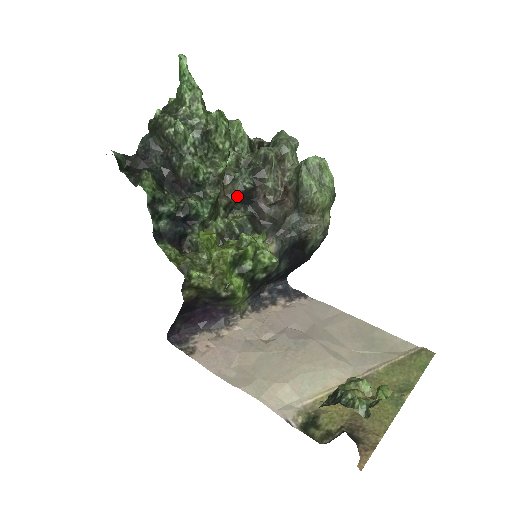
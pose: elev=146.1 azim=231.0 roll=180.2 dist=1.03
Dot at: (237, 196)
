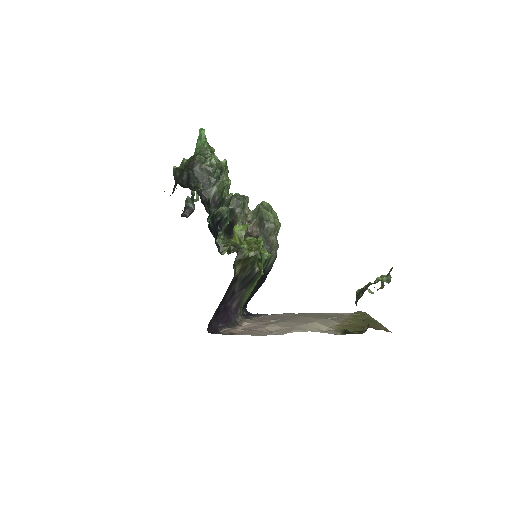
Dot at: (227, 225)
